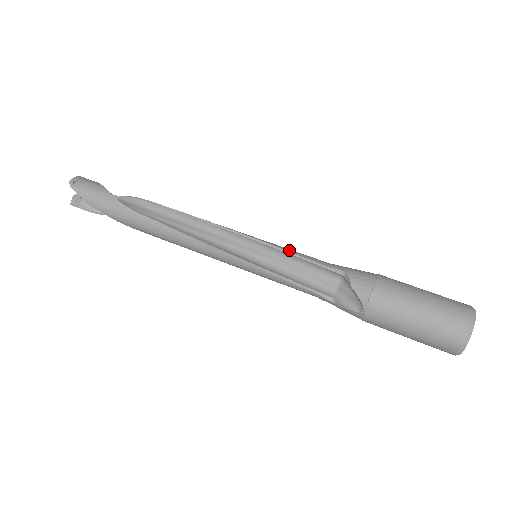
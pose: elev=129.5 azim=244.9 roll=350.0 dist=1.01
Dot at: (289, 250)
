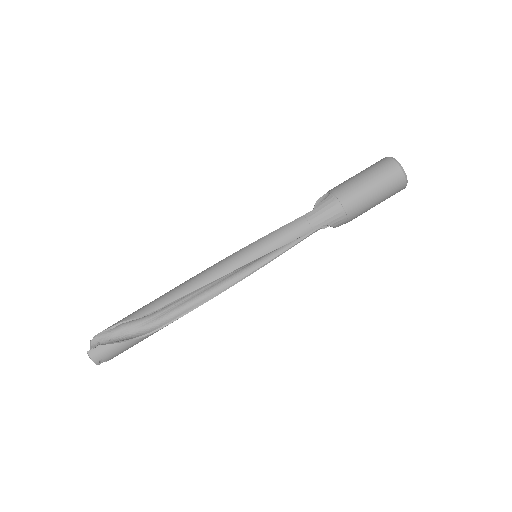
Dot at: (281, 245)
